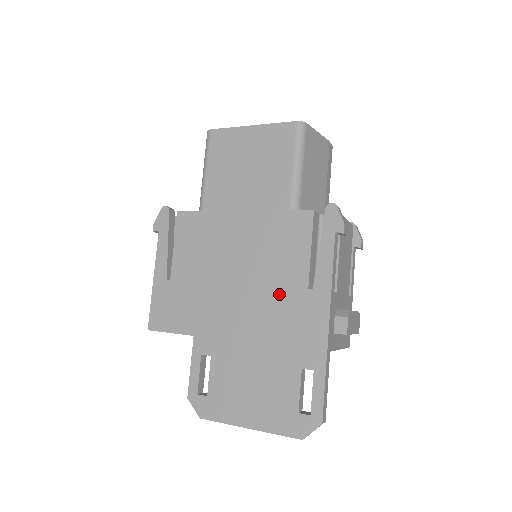
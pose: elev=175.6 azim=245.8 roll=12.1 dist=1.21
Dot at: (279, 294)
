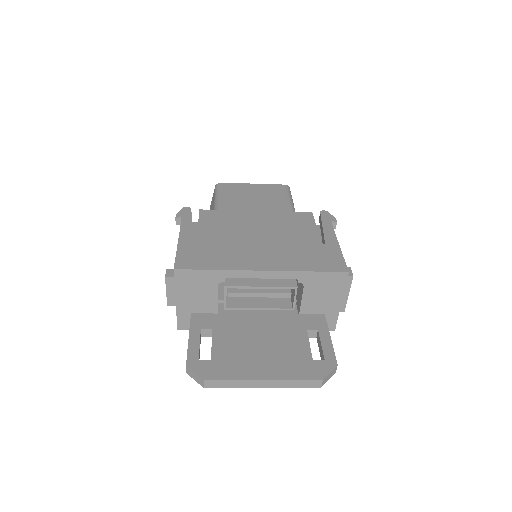
Dot at: (300, 246)
